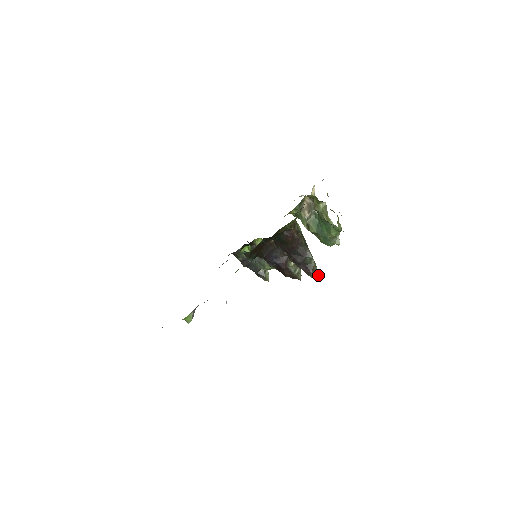
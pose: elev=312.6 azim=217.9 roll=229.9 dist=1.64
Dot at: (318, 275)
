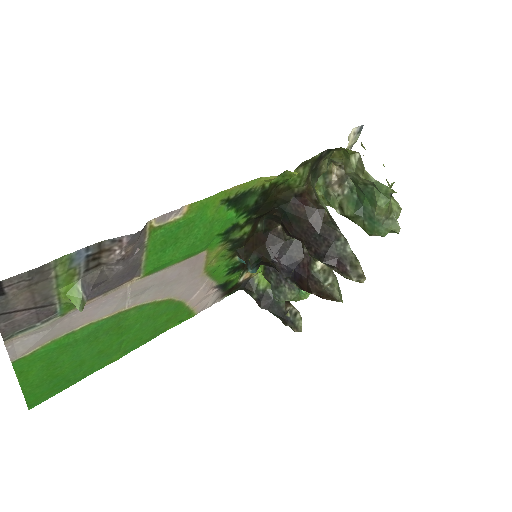
Dot at: (363, 276)
